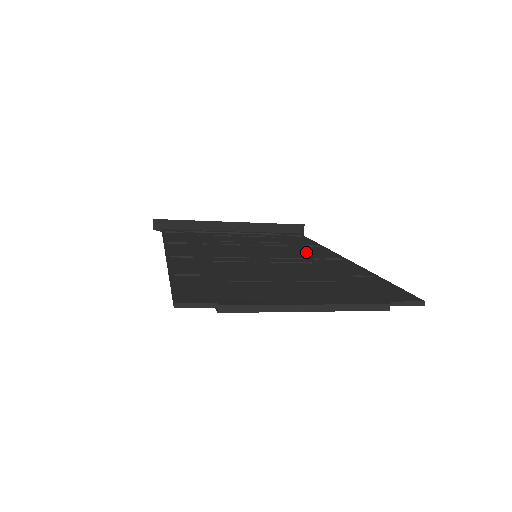
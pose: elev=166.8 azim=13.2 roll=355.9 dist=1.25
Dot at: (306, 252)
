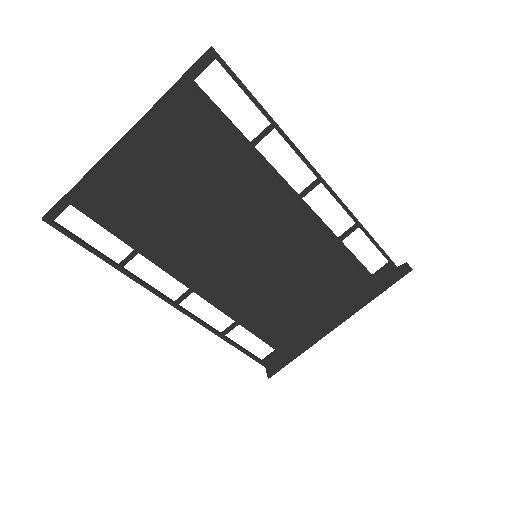
Dot at: (315, 223)
